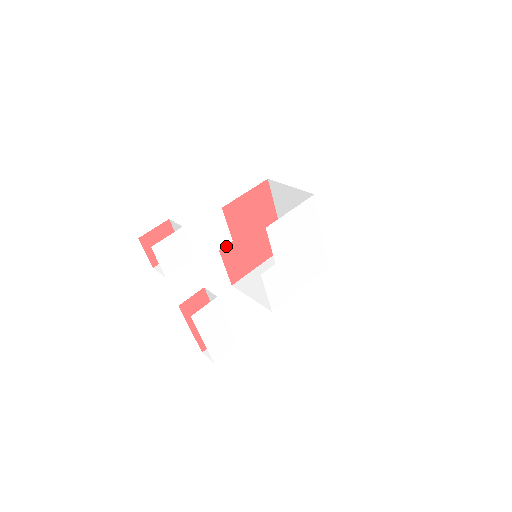
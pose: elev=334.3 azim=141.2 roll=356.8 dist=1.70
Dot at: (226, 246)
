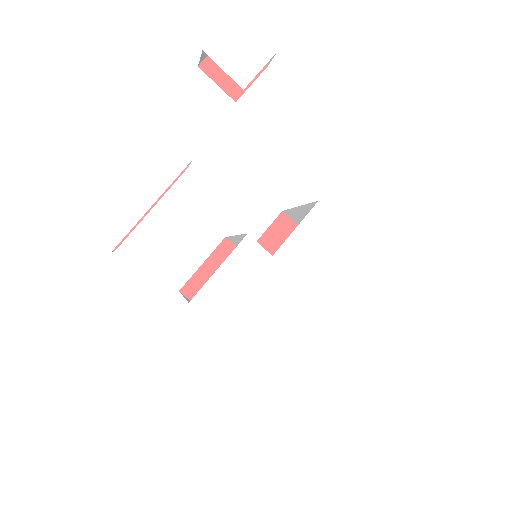
Dot at: (235, 247)
